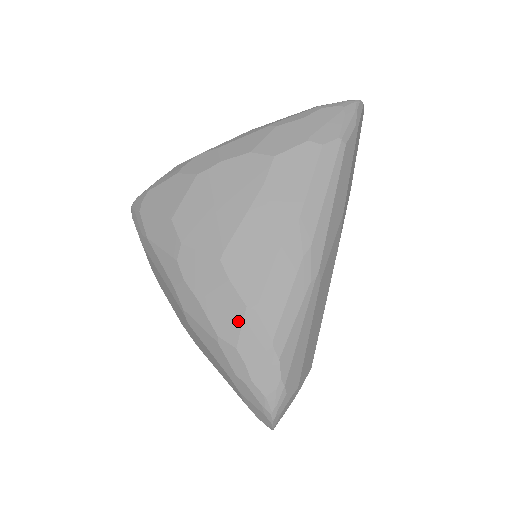
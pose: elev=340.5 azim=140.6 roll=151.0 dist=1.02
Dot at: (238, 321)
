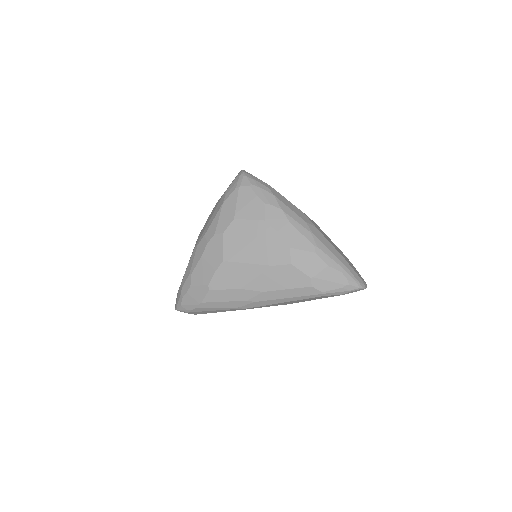
Dot at: (201, 283)
